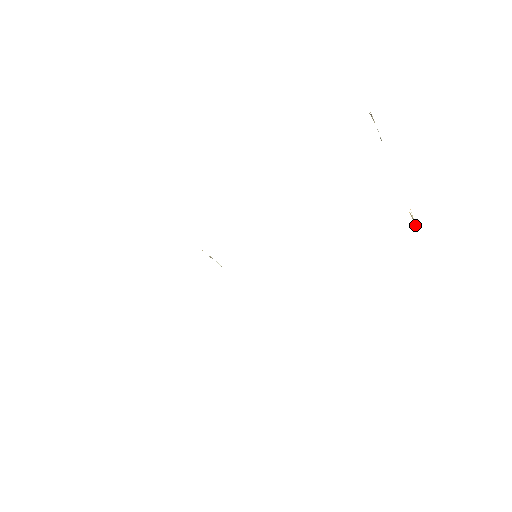
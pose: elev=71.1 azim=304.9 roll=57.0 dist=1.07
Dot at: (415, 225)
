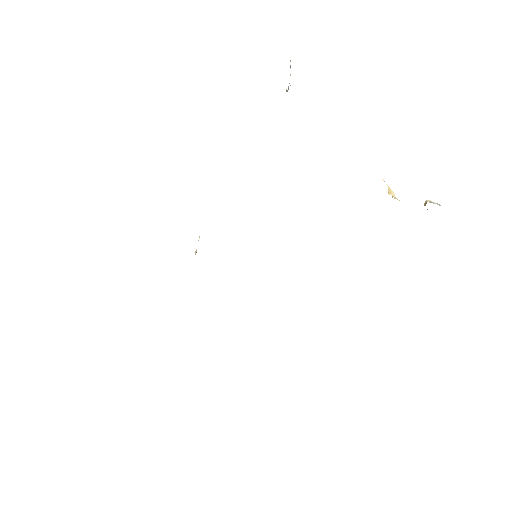
Dot at: occluded
